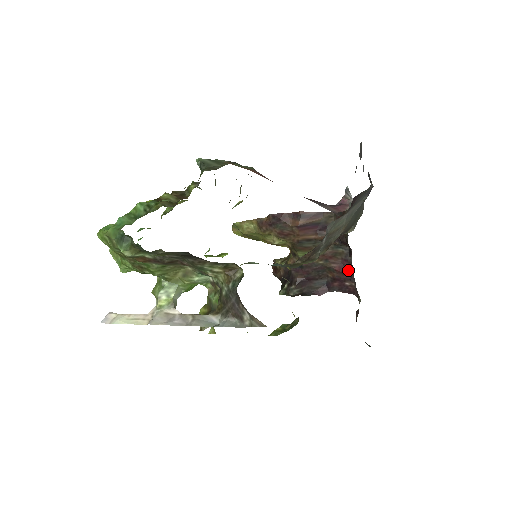
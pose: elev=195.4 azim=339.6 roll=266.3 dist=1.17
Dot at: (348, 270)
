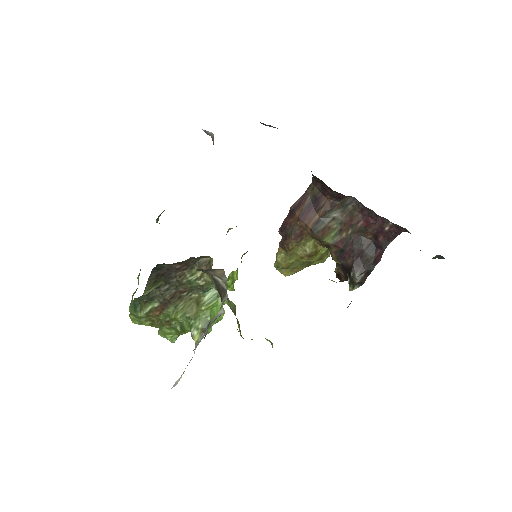
Dot at: (372, 216)
